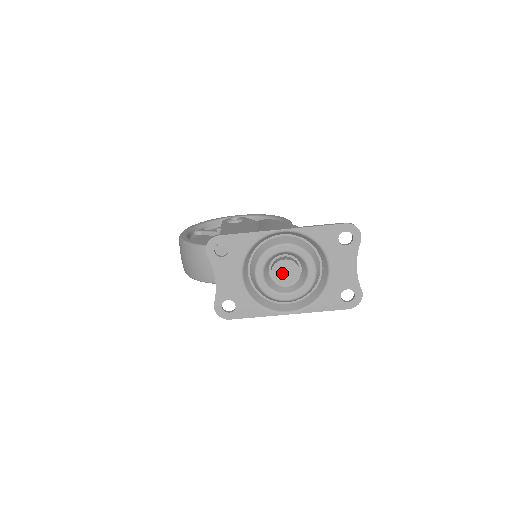
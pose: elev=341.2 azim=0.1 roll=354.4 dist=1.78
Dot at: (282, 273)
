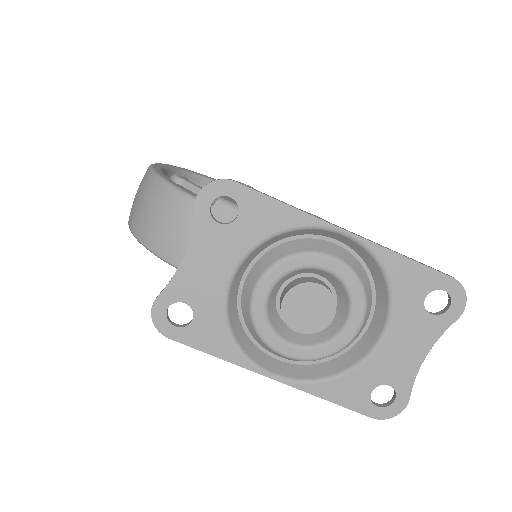
Dot at: (303, 305)
